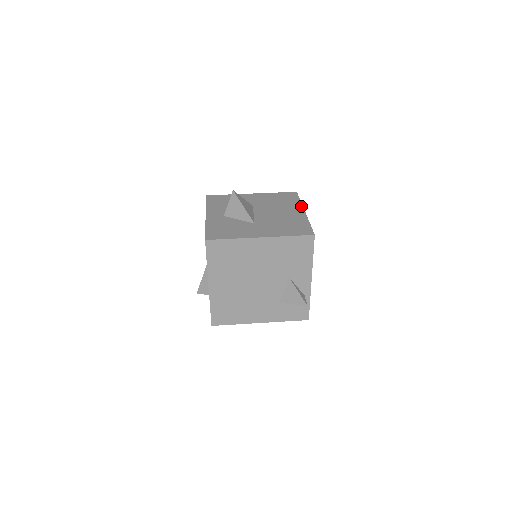
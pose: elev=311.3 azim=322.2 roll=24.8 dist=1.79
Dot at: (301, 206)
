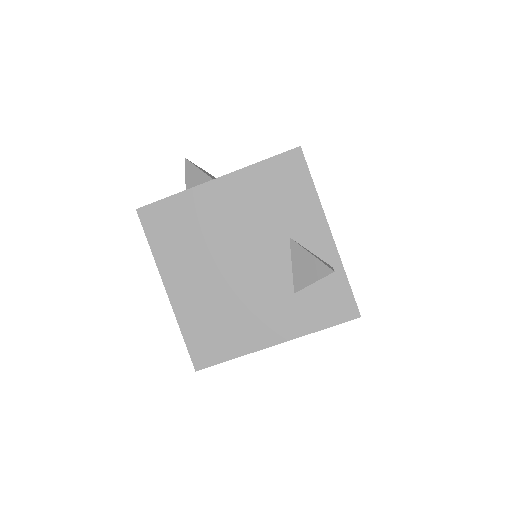
Dot at: occluded
